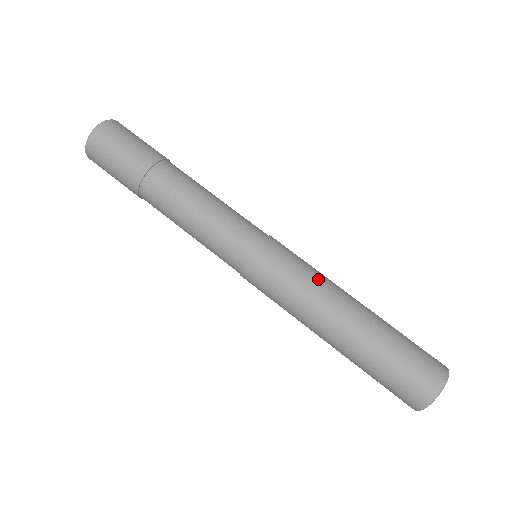
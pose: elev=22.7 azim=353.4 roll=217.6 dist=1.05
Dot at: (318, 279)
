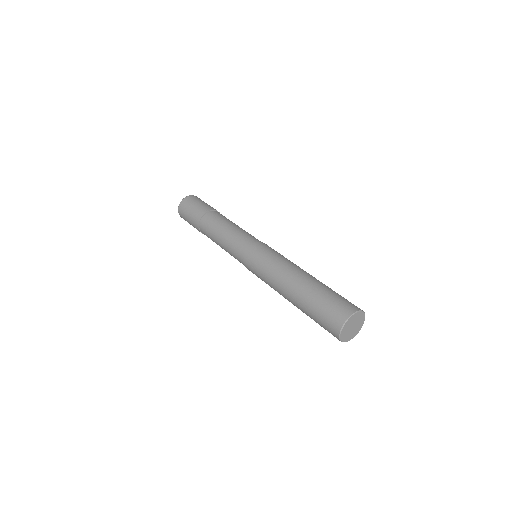
Dot at: (271, 272)
